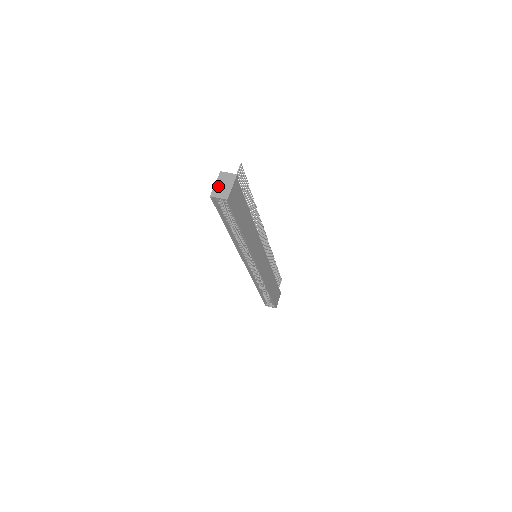
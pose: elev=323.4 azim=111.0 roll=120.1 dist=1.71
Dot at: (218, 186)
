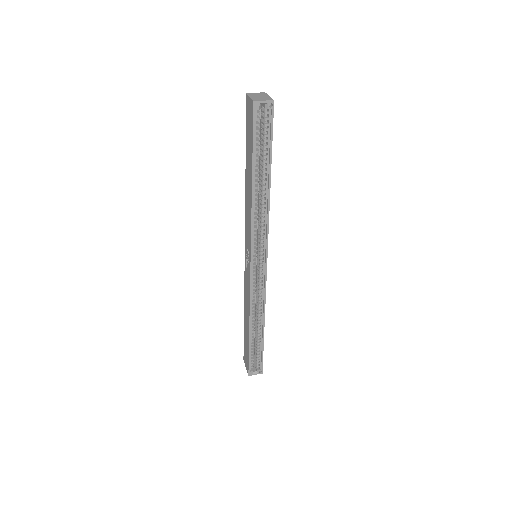
Dot at: (254, 97)
